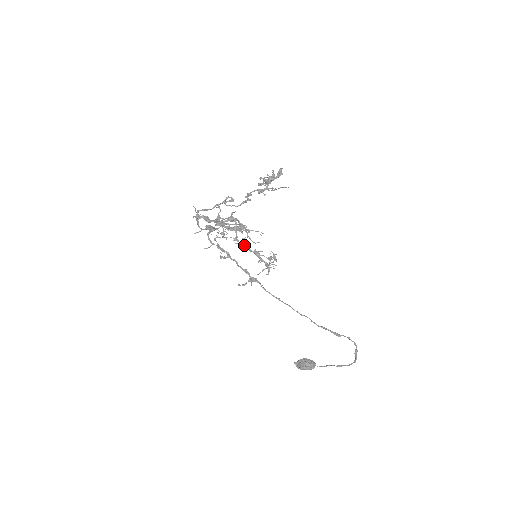
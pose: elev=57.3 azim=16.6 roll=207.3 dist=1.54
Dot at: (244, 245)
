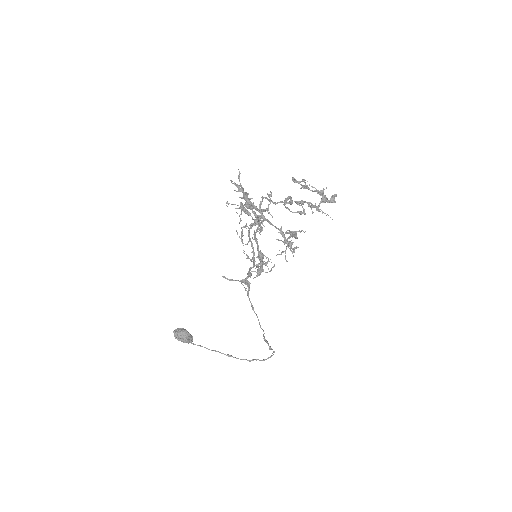
Dot at: occluded
